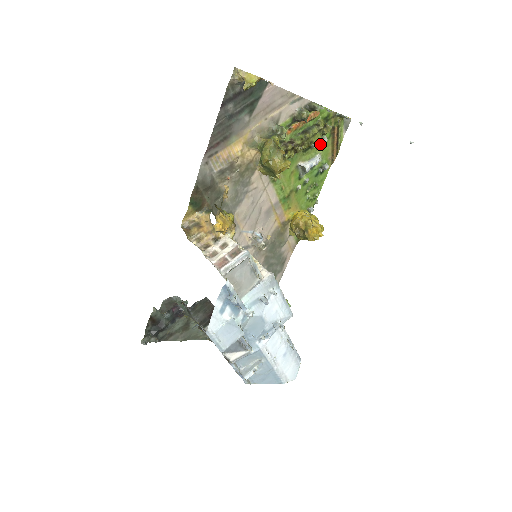
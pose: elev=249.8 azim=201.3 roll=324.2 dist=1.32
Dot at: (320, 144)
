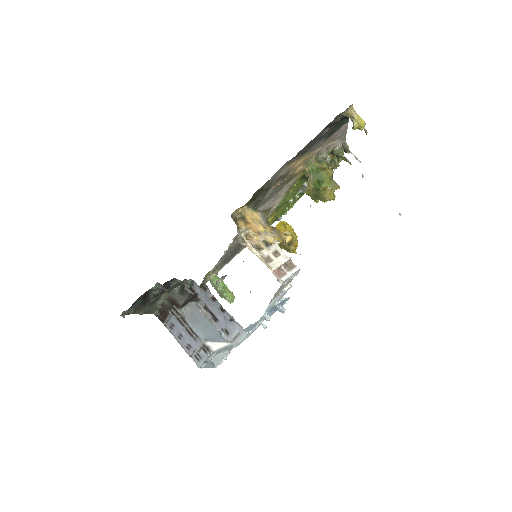
Dot at: occluded
